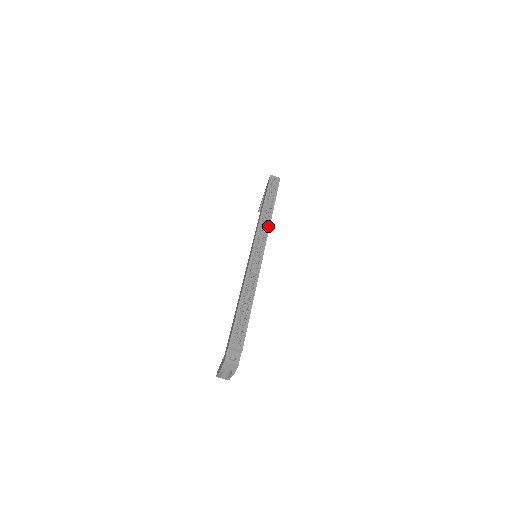
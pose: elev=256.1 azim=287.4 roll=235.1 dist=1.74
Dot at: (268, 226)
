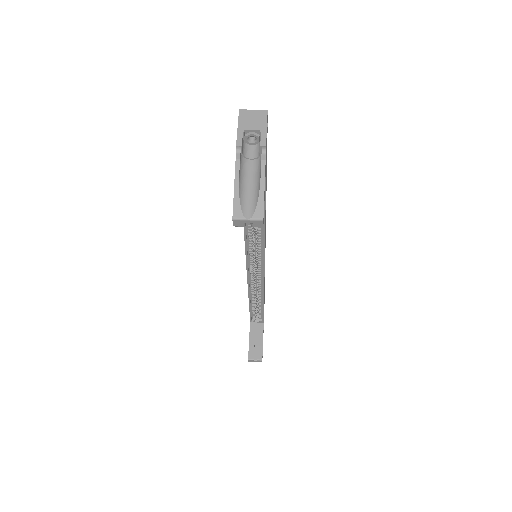
Dot at: occluded
